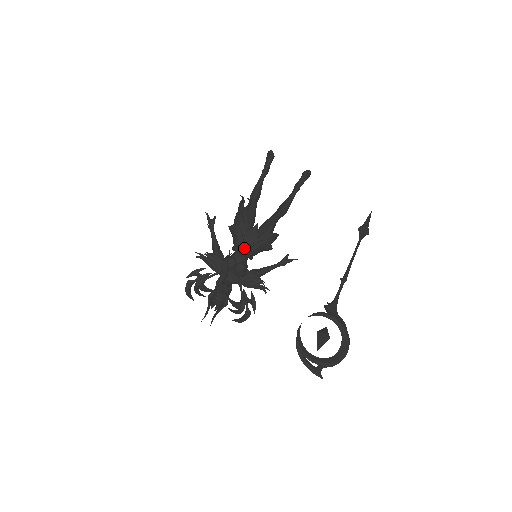
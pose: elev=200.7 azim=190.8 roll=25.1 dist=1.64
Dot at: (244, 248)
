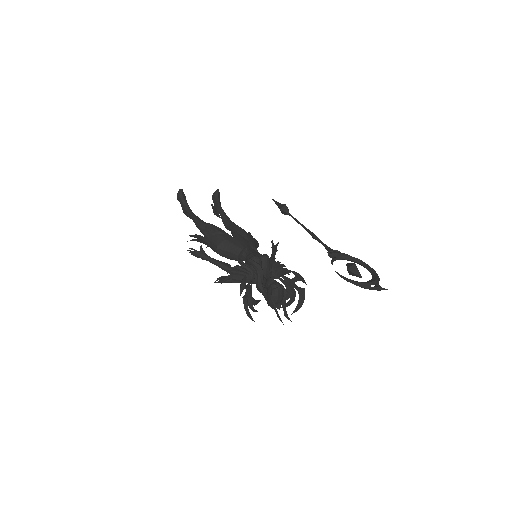
Dot at: (249, 249)
